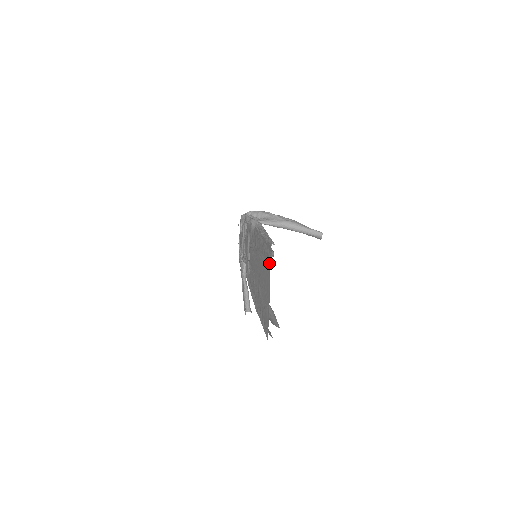
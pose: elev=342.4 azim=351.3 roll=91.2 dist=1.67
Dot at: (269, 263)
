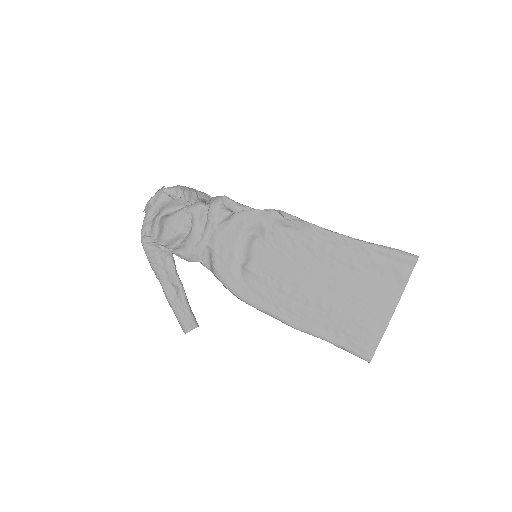
Dot at: (405, 277)
